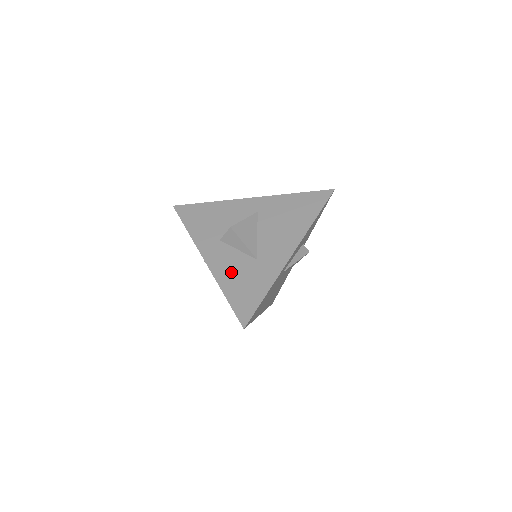
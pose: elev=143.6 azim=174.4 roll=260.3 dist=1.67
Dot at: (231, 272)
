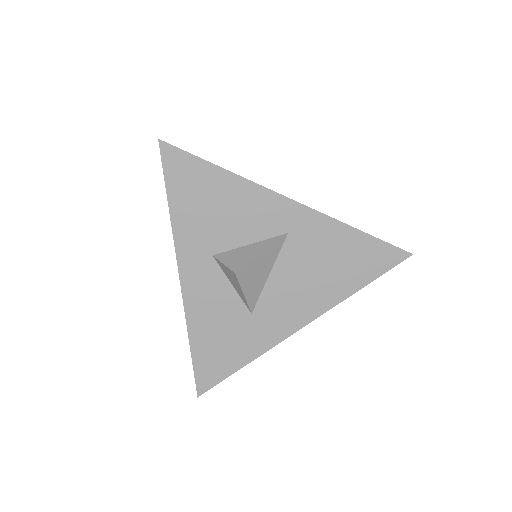
Dot at: (210, 316)
